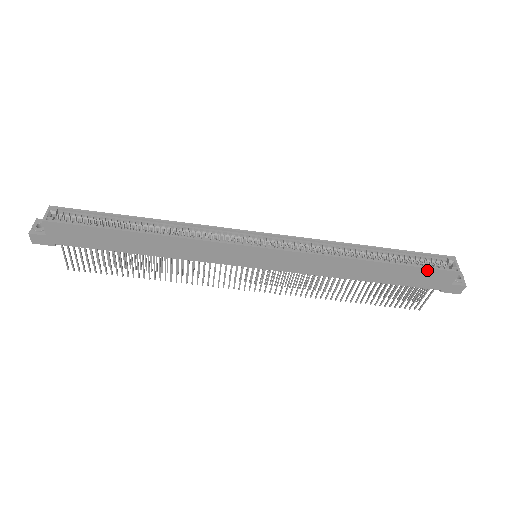
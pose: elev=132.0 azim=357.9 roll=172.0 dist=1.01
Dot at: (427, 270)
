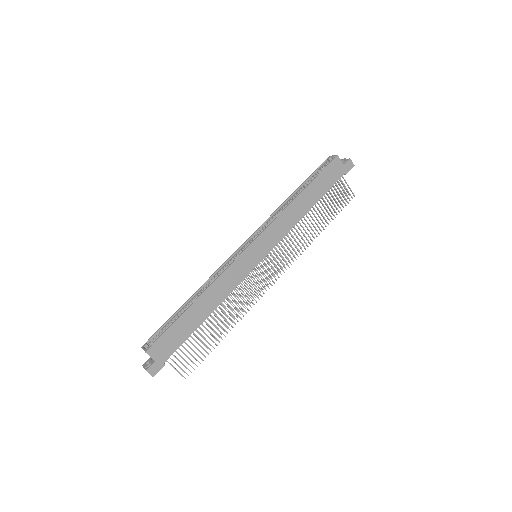
Dot at: (325, 170)
